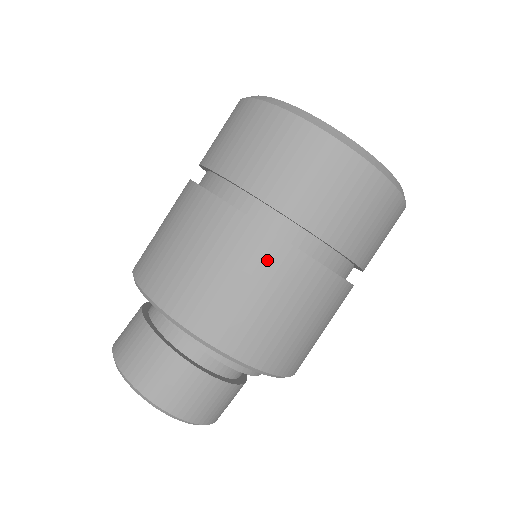
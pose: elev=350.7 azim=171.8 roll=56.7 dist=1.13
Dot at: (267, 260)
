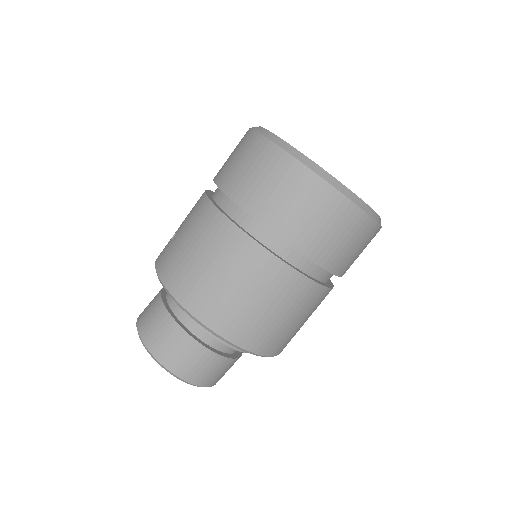
Dot at: (264, 273)
